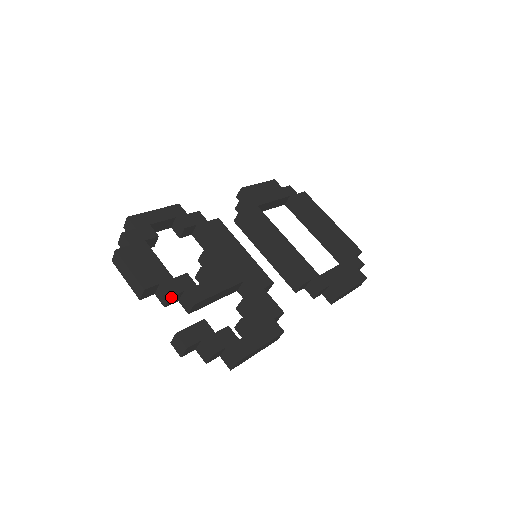
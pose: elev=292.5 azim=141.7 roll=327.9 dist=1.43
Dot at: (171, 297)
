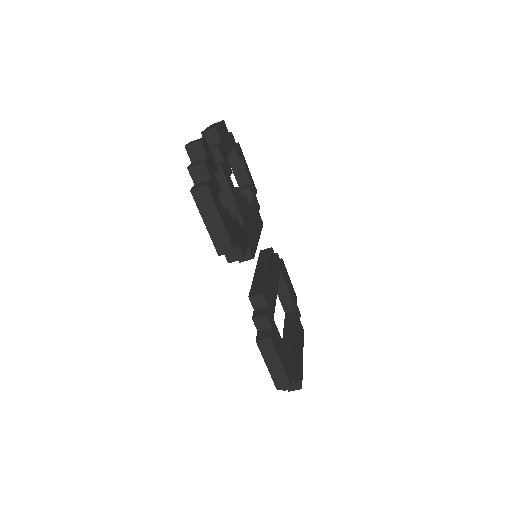
Dot at: (218, 149)
